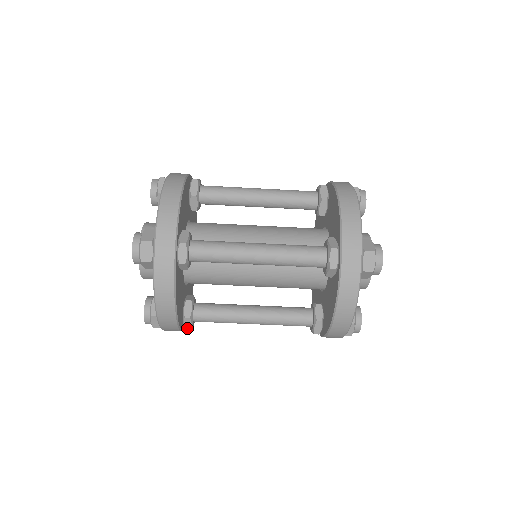
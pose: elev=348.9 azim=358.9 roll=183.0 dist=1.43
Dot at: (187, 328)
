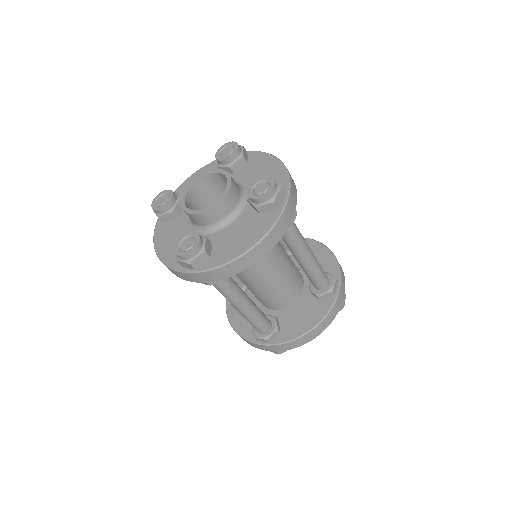
Dot at: occluded
